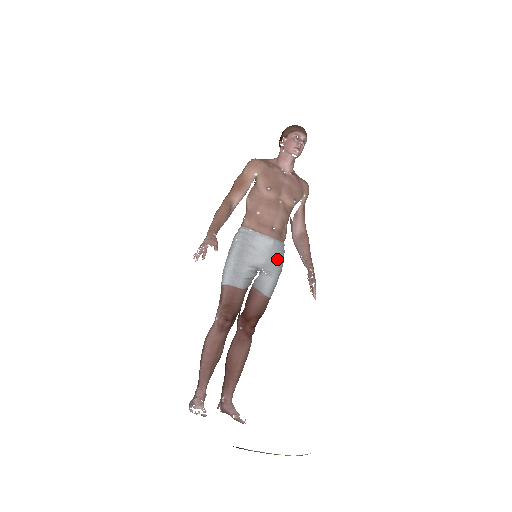
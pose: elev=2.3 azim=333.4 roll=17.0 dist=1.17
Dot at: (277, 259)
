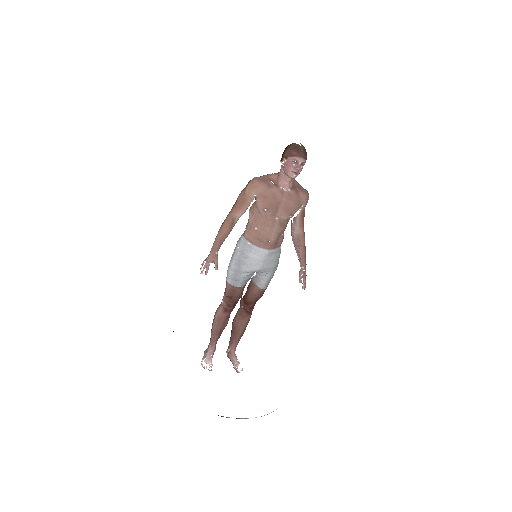
Dot at: (271, 264)
